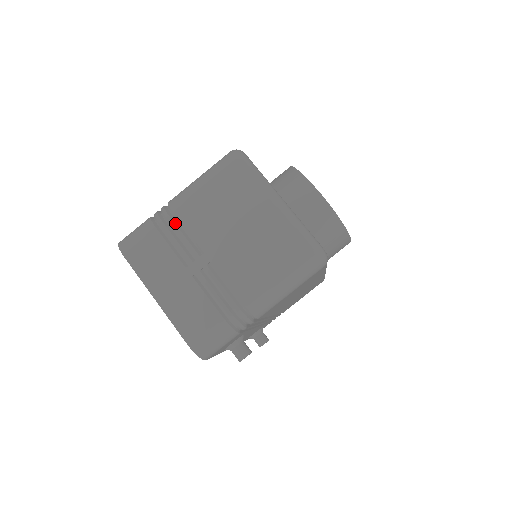
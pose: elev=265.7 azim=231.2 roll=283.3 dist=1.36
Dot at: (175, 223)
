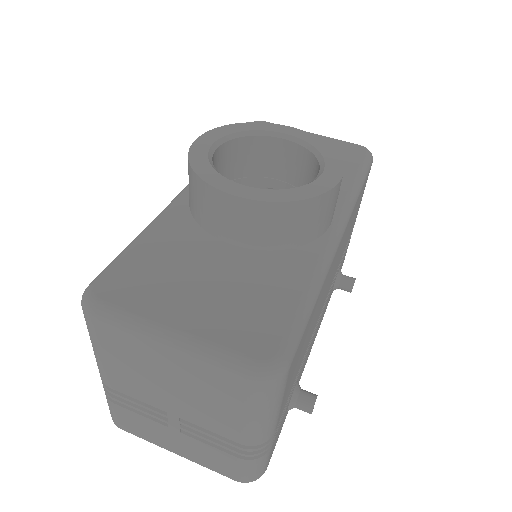
Dot at: (120, 395)
